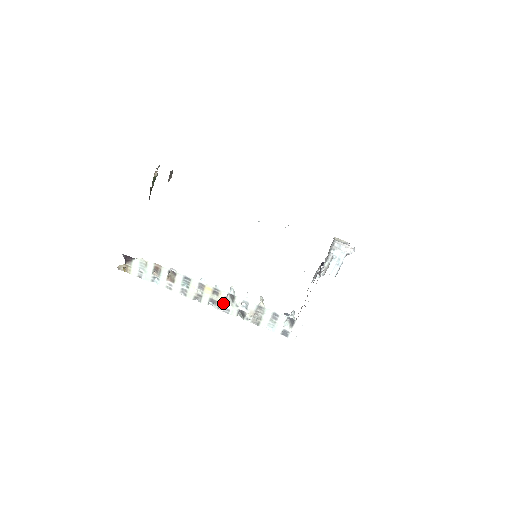
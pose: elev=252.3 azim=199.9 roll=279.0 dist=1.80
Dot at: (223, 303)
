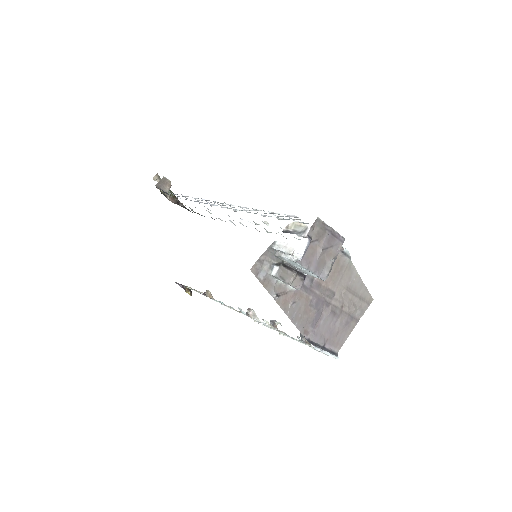
Dot at: (254, 319)
